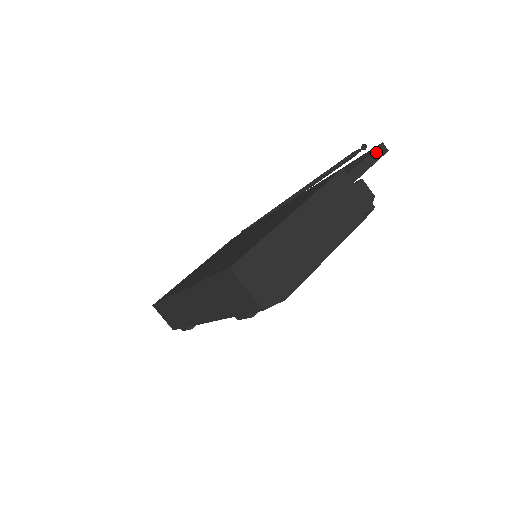
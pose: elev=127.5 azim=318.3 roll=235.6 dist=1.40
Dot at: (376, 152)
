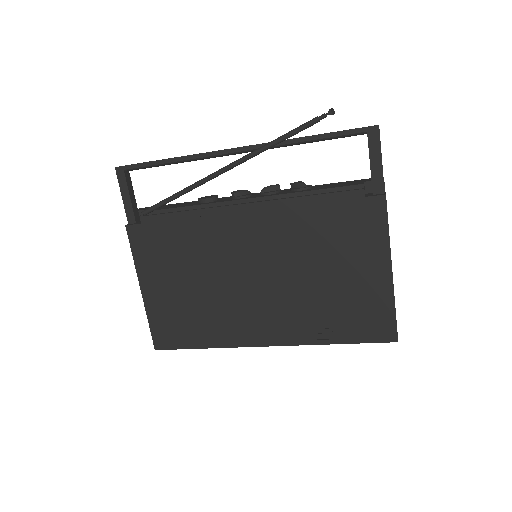
Dot at: (380, 142)
